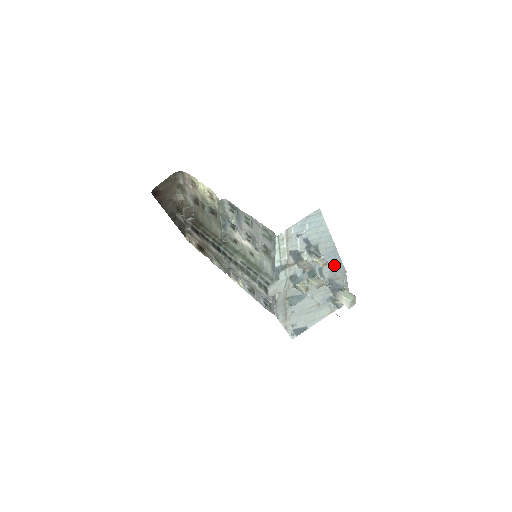
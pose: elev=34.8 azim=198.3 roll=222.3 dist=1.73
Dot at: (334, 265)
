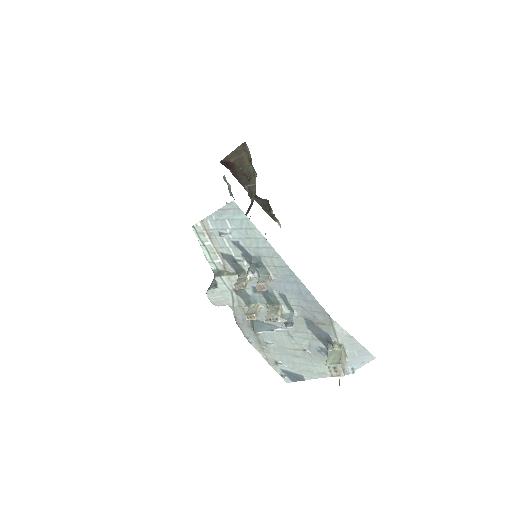
Dot at: (304, 299)
